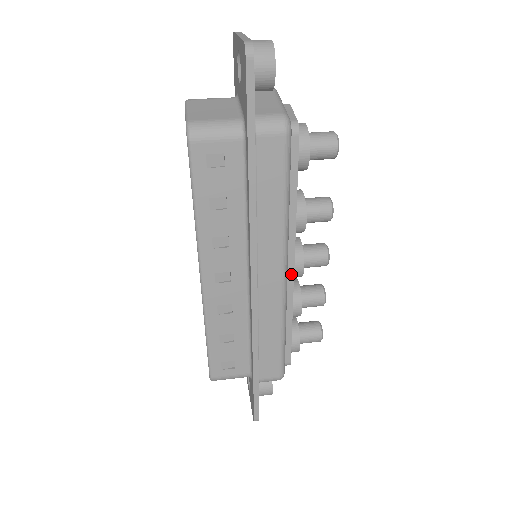
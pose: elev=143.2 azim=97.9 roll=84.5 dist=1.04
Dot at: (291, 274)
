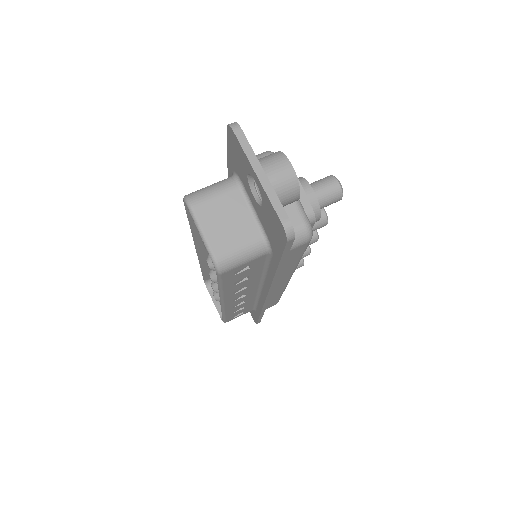
Dot at: occluded
